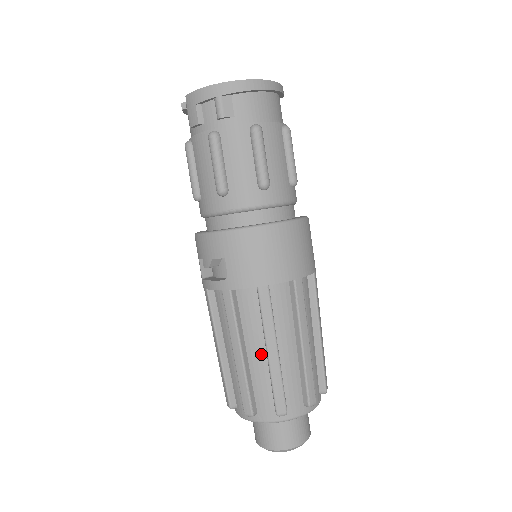
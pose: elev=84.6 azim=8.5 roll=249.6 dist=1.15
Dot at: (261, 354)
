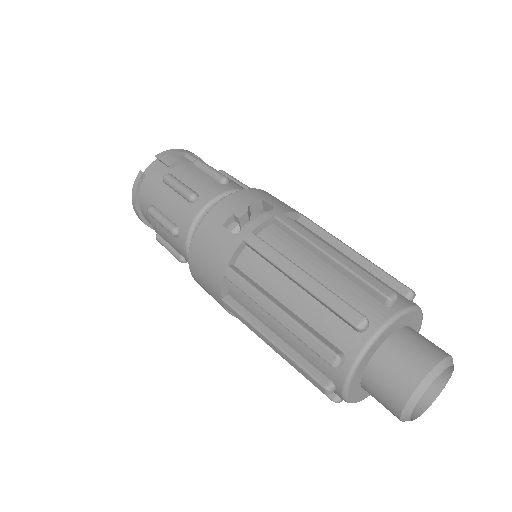
Dot at: (346, 257)
